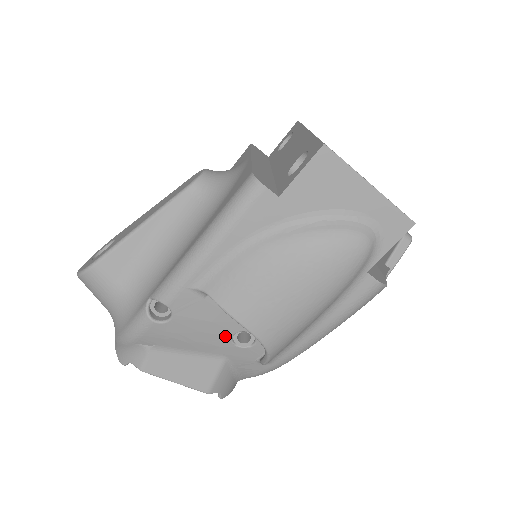
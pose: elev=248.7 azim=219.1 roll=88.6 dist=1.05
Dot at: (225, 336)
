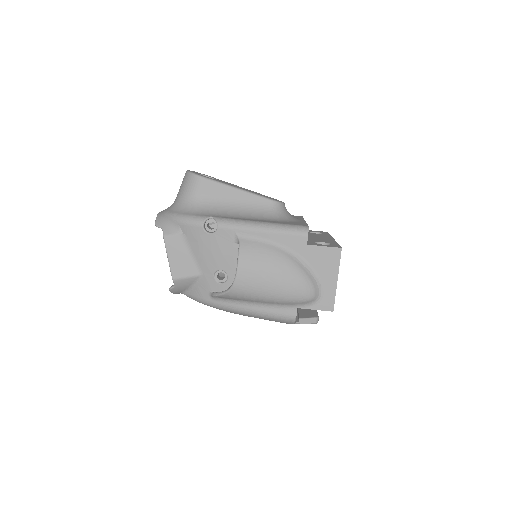
Dot at: (217, 266)
